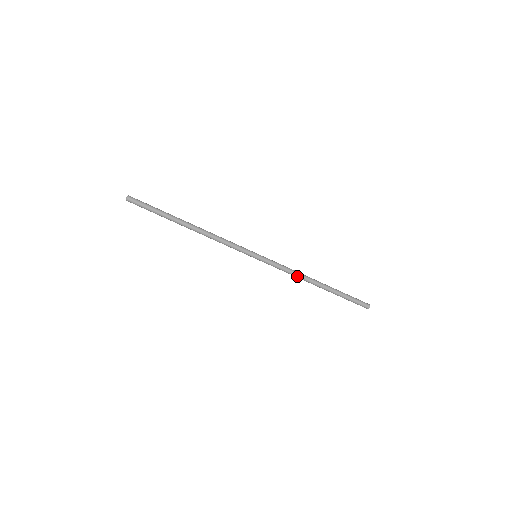
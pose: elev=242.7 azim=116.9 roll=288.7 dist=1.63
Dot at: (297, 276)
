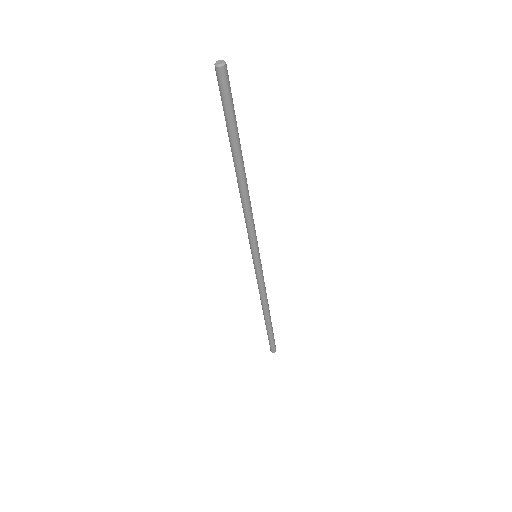
Dot at: (261, 297)
